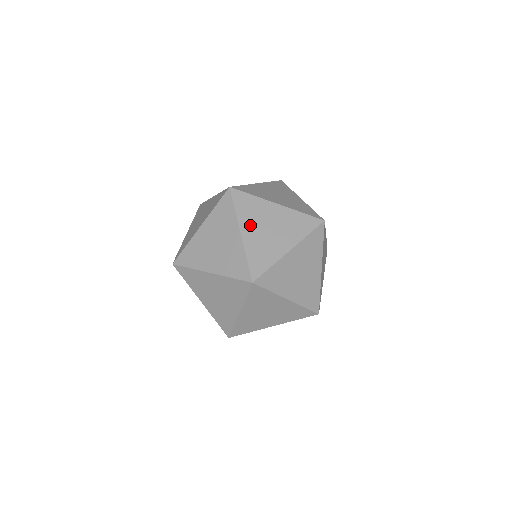
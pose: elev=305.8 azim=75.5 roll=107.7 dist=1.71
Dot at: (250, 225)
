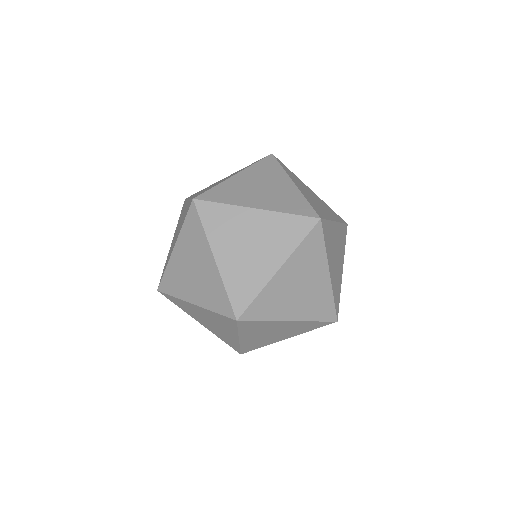
Dot at: (288, 309)
